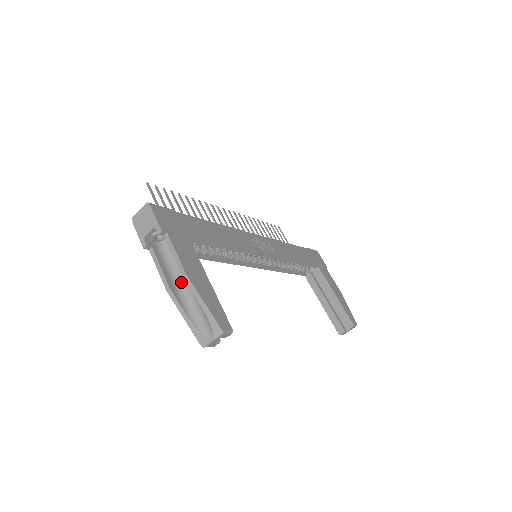
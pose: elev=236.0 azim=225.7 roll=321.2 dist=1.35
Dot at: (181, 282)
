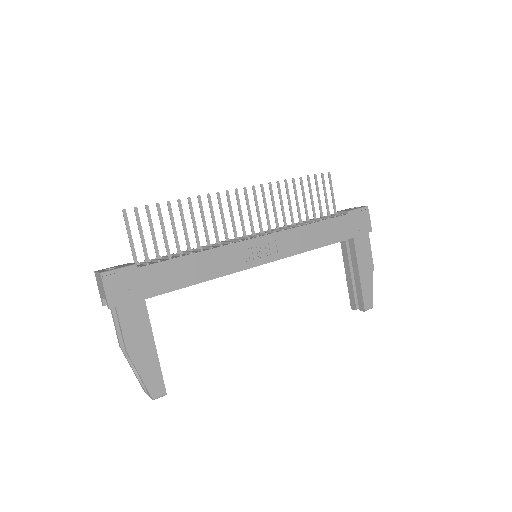
Dot at: occluded
